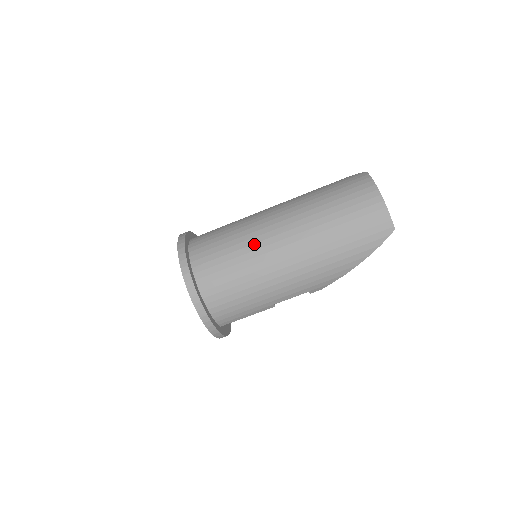
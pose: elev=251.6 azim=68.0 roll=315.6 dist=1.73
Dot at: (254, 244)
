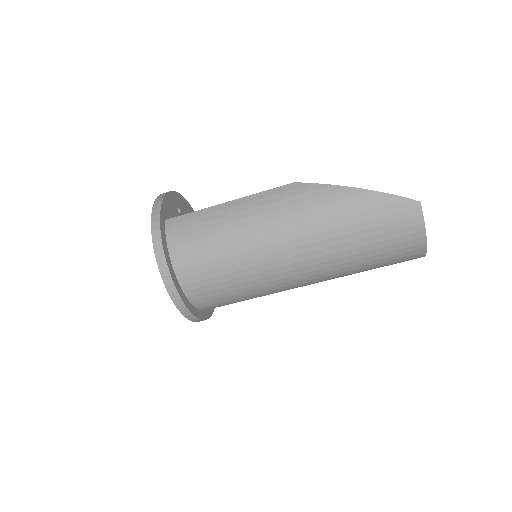
Dot at: (267, 287)
